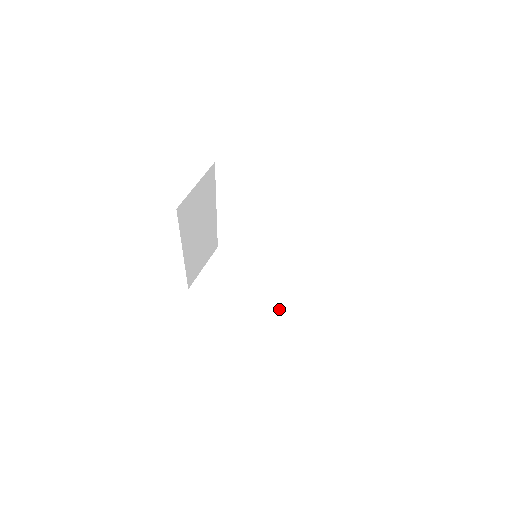
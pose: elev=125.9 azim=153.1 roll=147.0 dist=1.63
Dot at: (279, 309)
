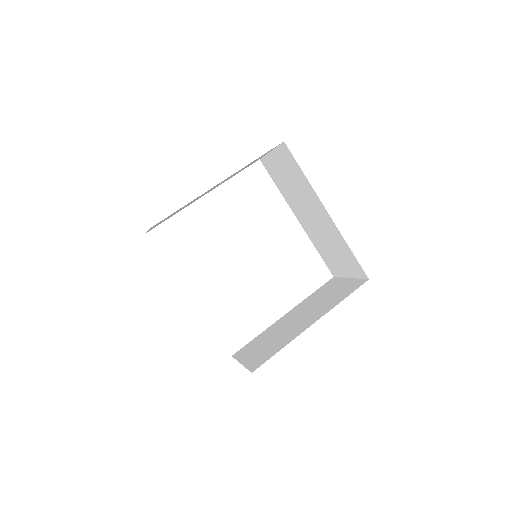
Dot at: (331, 296)
